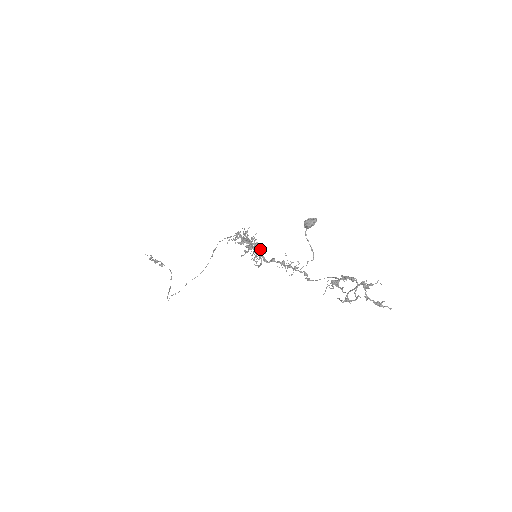
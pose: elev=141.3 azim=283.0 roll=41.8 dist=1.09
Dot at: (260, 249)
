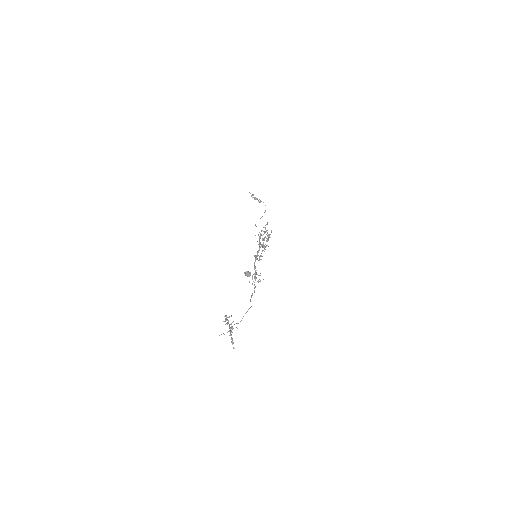
Dot at: (255, 256)
